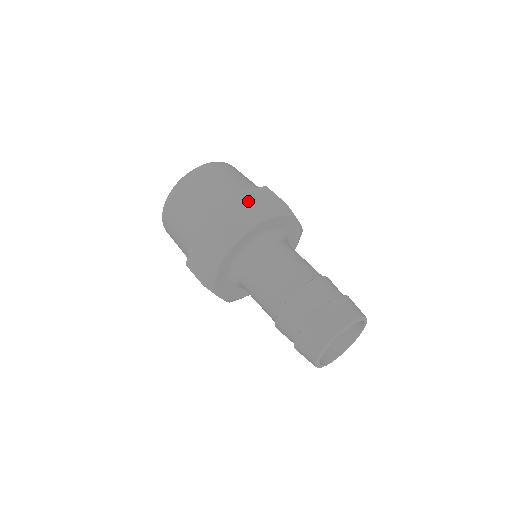
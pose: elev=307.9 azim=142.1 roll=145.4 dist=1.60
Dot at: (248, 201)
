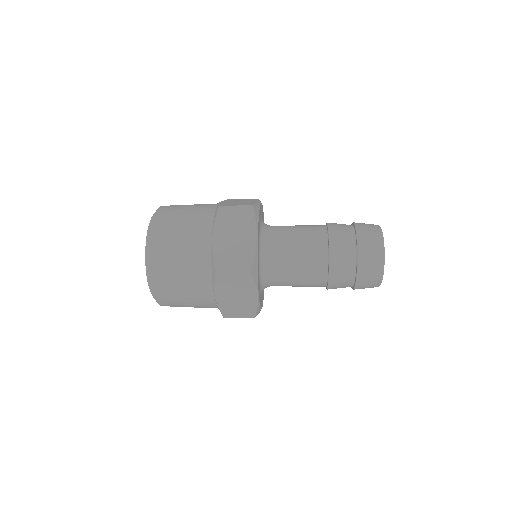
Dot at: occluded
